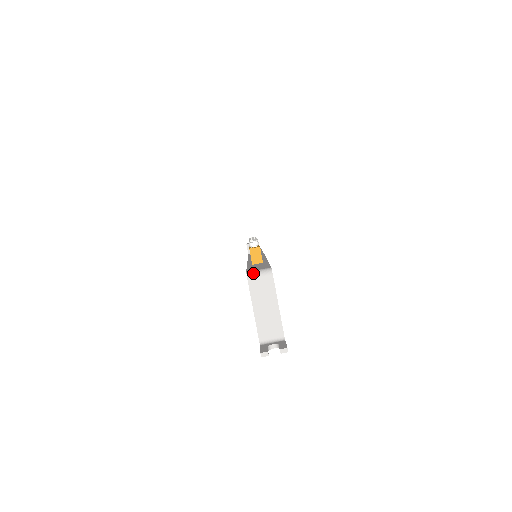
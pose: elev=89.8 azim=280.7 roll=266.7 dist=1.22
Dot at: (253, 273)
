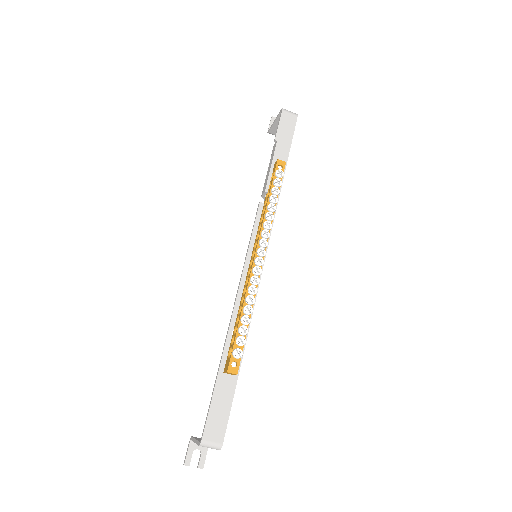
Dot at: (206, 445)
